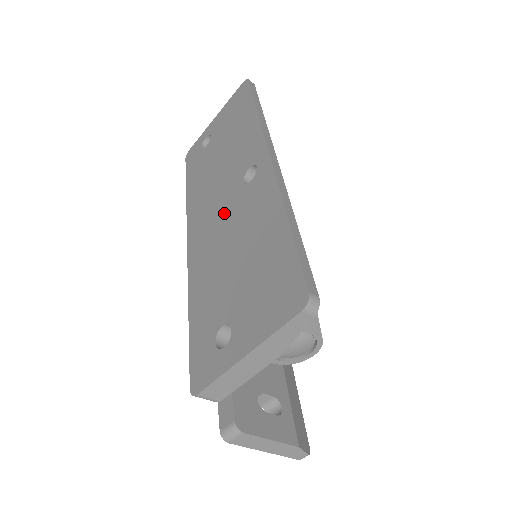
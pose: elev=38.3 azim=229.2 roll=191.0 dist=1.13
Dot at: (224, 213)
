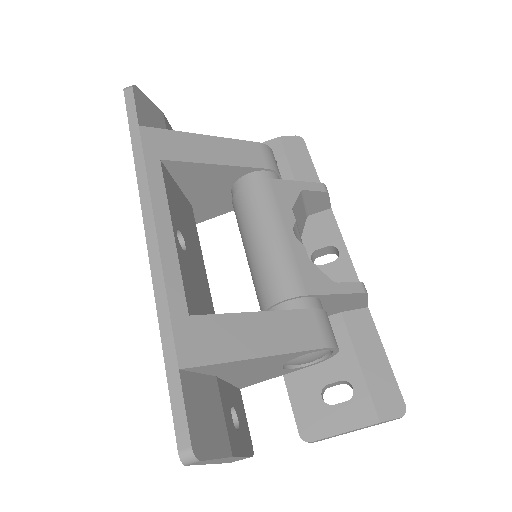
Dot at: occluded
